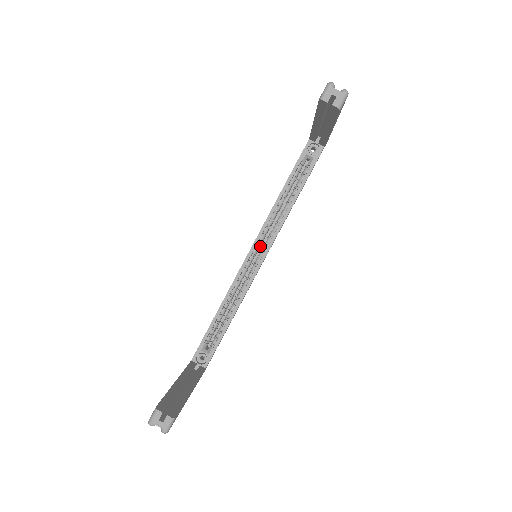
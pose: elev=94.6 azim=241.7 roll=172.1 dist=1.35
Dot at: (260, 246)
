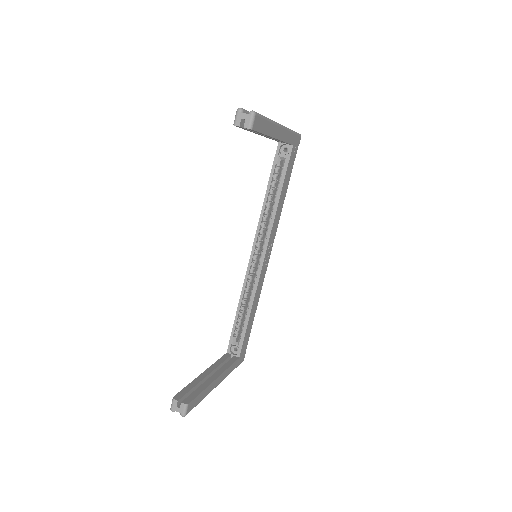
Dot at: occluded
